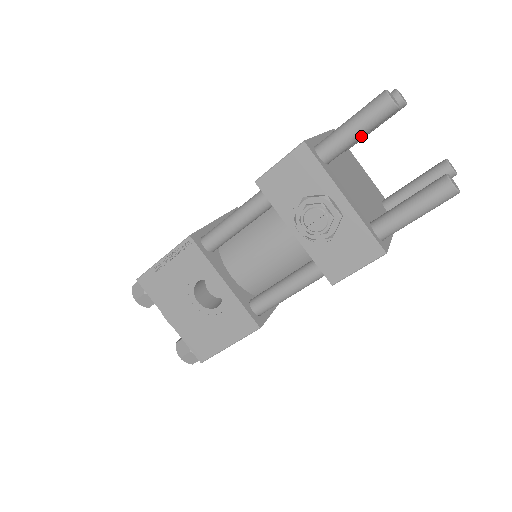
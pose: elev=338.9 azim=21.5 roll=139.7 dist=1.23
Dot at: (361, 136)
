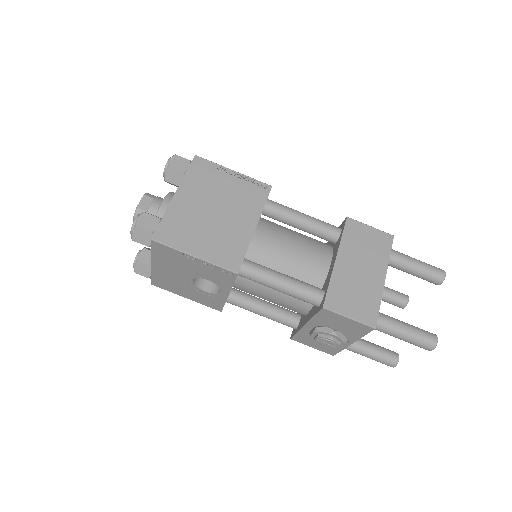
Dot at: occluded
